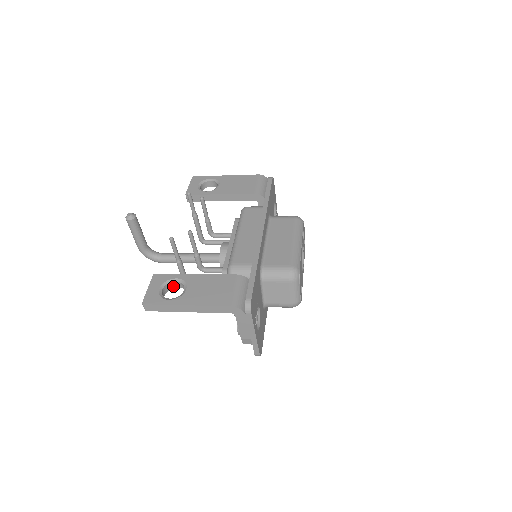
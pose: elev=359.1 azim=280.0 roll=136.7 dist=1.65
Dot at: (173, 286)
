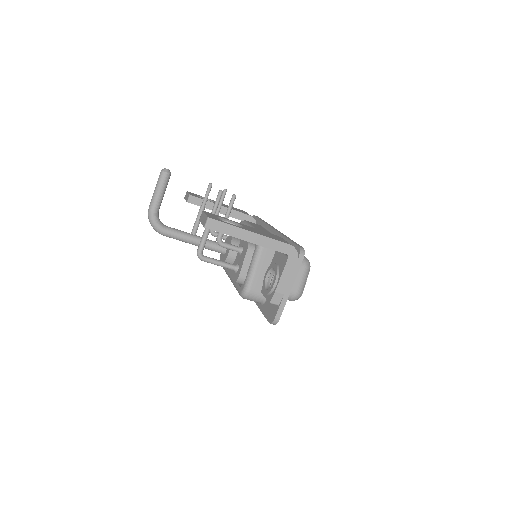
Dot at: occluded
